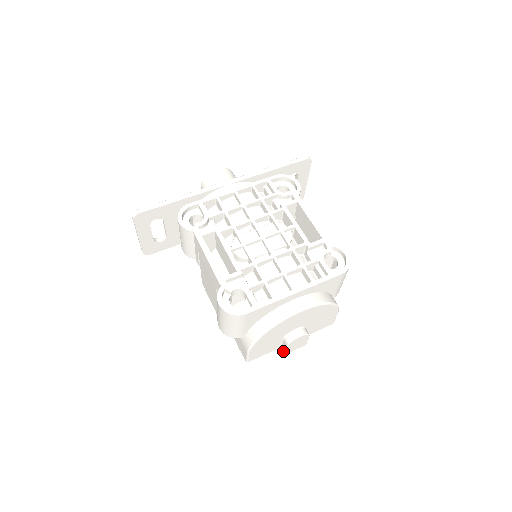
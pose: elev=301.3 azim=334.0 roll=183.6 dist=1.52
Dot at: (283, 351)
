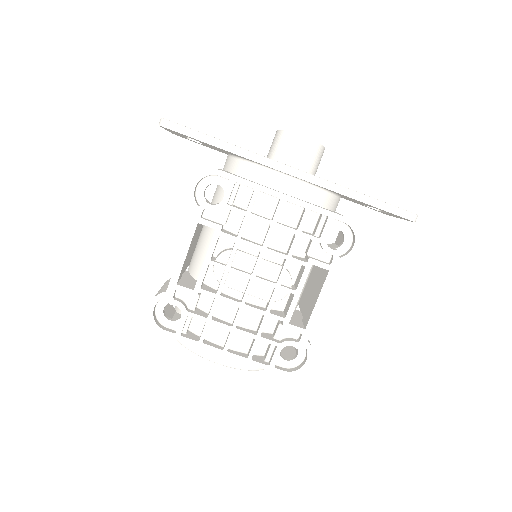
Dot at: occluded
